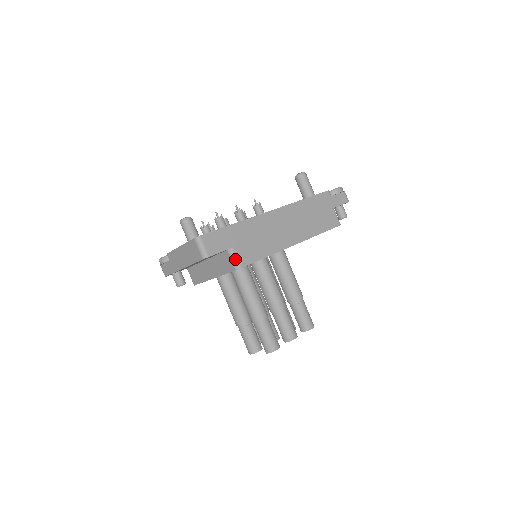
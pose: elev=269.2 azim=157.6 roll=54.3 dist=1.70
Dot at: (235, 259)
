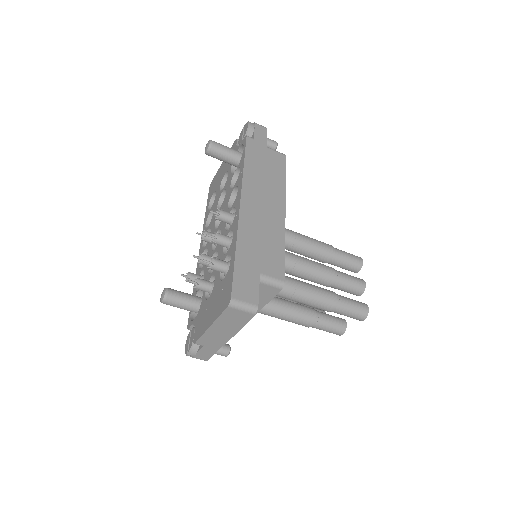
Dot at: (272, 281)
